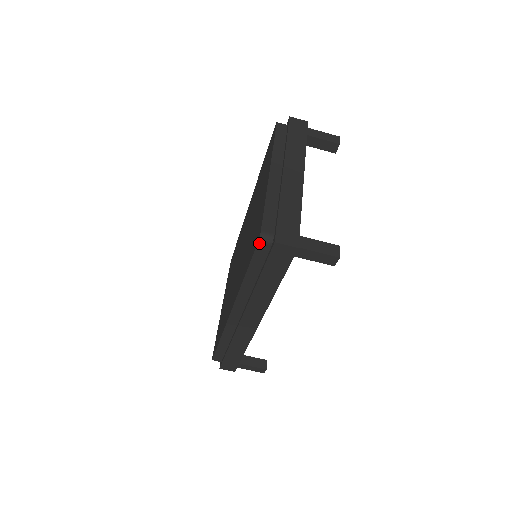
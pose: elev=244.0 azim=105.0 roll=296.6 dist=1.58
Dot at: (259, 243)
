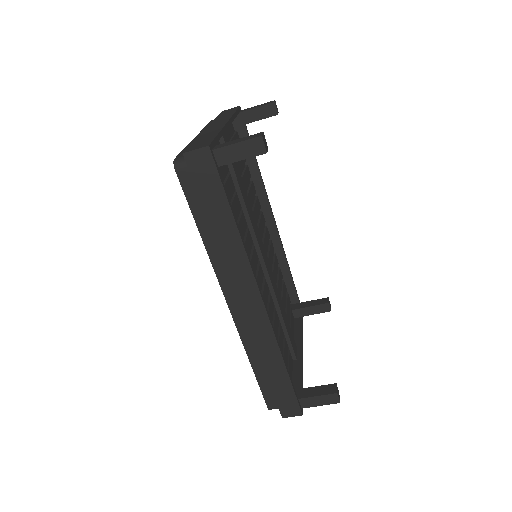
Dot at: (177, 171)
